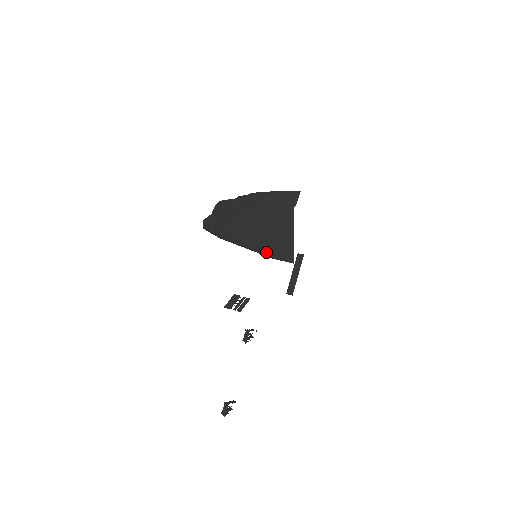
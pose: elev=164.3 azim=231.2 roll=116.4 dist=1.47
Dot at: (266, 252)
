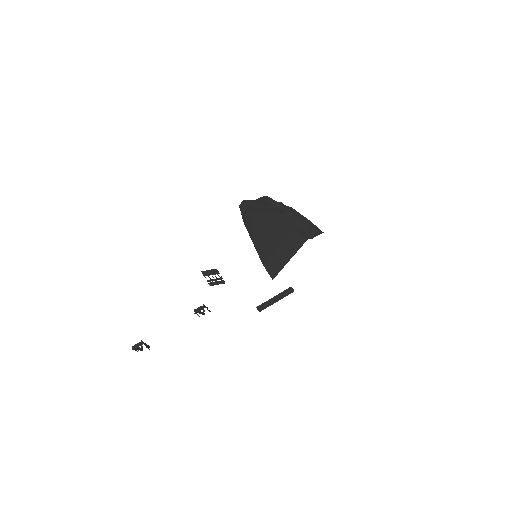
Dot at: (262, 256)
